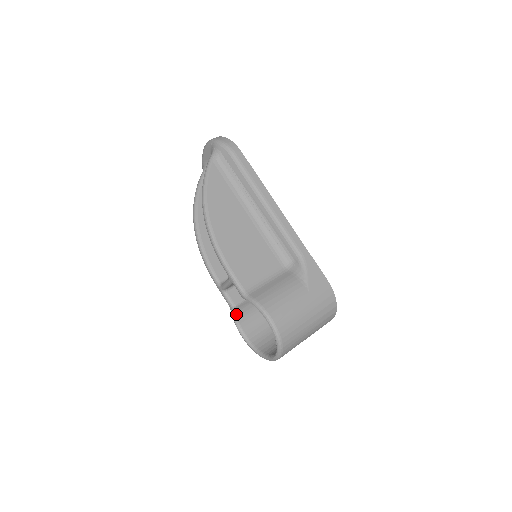
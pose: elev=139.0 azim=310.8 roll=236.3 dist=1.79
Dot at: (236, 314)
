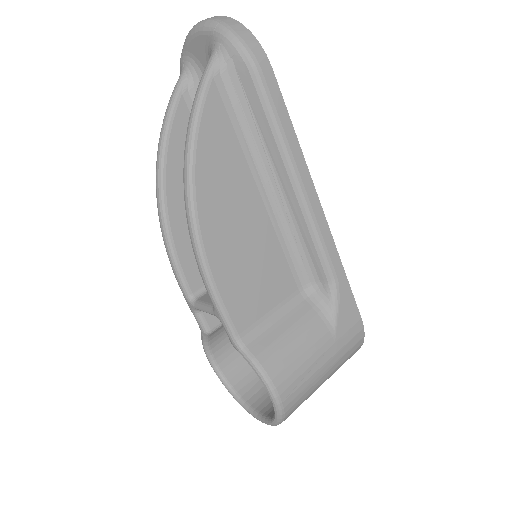
Dot at: (209, 339)
